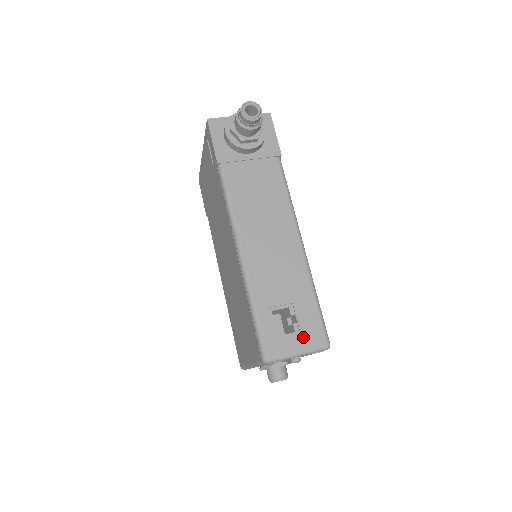
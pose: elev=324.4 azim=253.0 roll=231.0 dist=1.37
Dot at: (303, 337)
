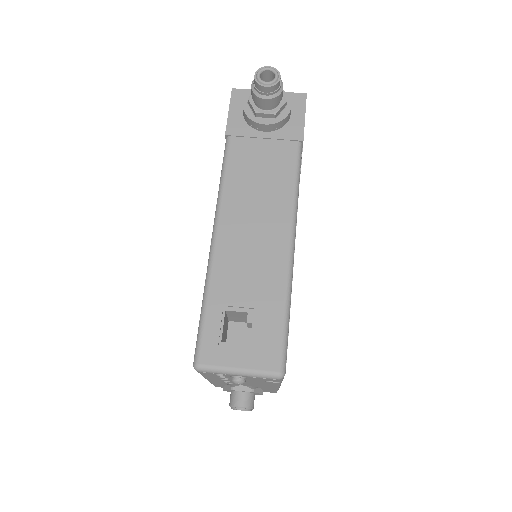
Dot at: (251, 353)
